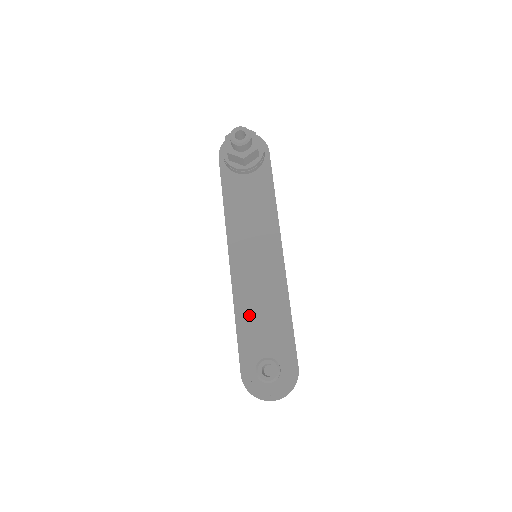
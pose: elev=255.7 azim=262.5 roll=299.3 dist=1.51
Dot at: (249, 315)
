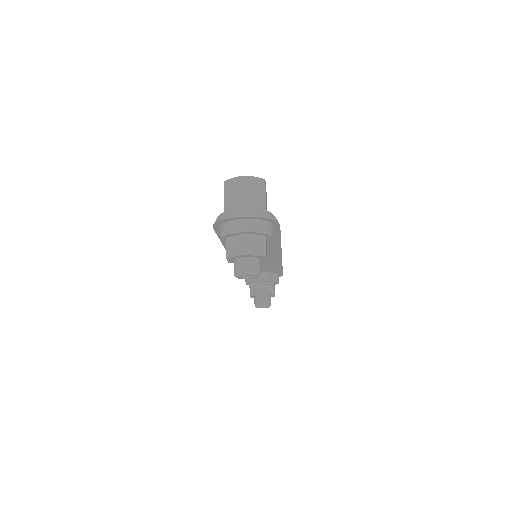
Dot at: occluded
